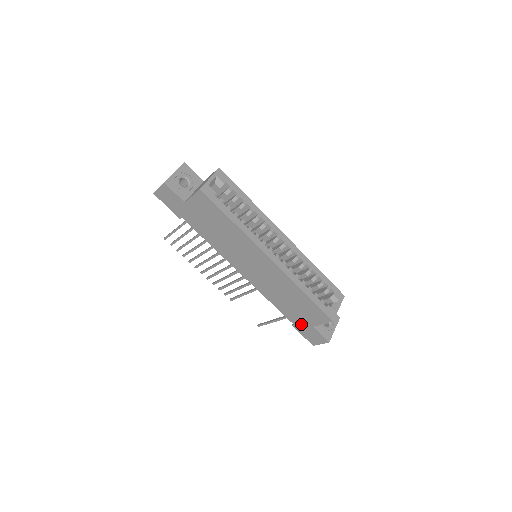
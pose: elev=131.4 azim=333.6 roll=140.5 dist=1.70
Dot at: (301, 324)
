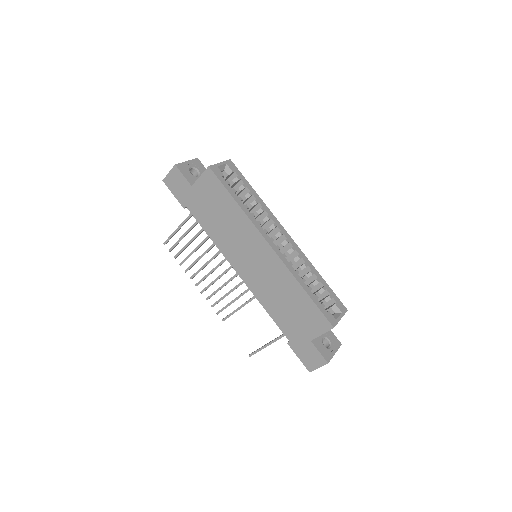
Dot at: (298, 339)
